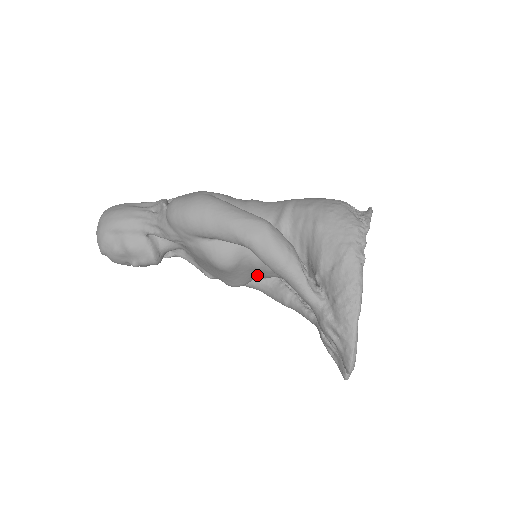
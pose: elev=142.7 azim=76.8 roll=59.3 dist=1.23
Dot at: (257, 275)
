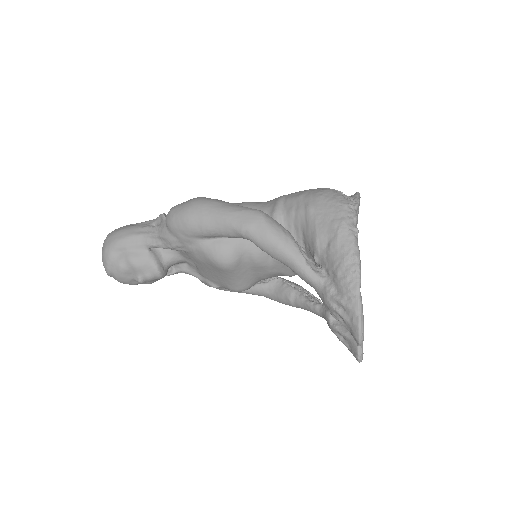
Dot at: (259, 274)
